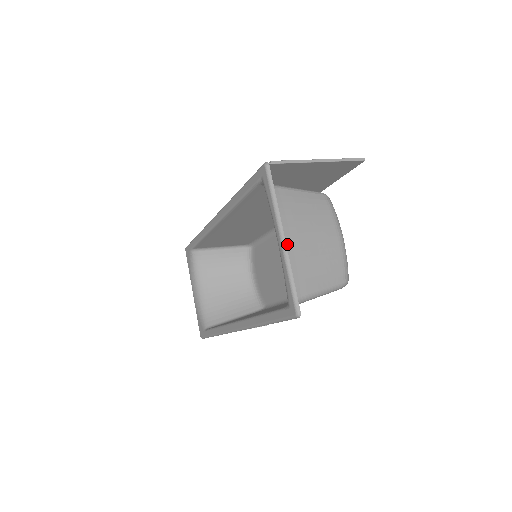
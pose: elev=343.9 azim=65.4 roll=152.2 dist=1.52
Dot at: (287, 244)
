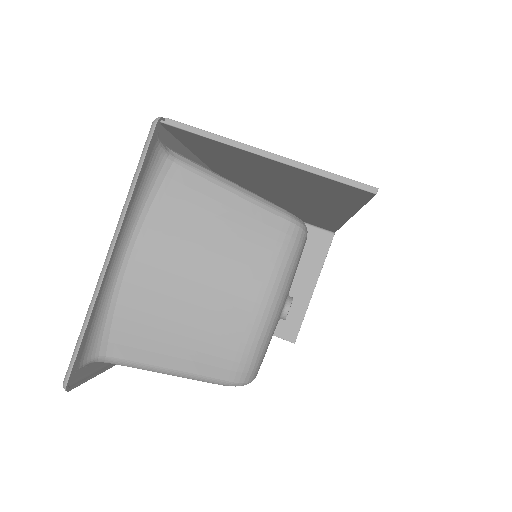
Dot at: (137, 269)
